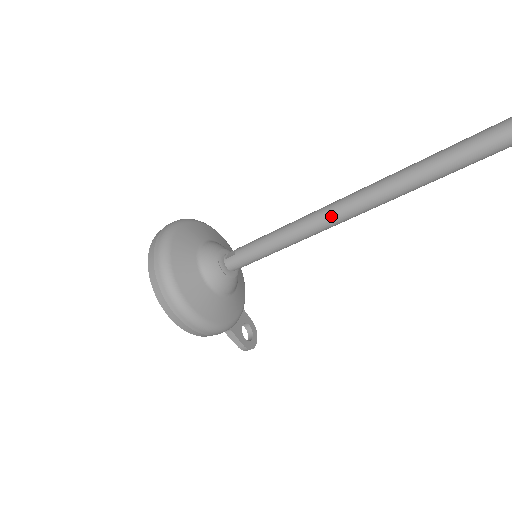
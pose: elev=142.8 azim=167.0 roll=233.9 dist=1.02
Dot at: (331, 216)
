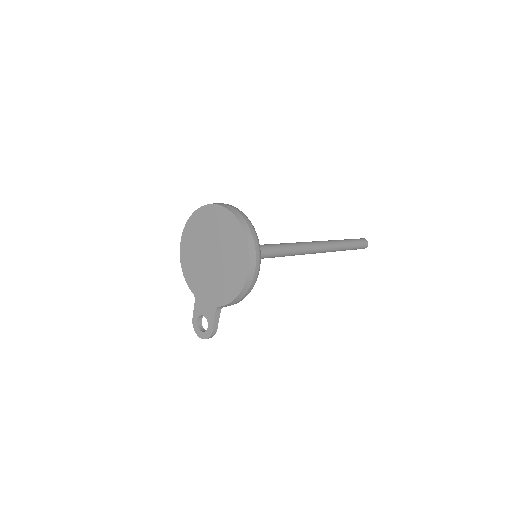
Dot at: (303, 248)
